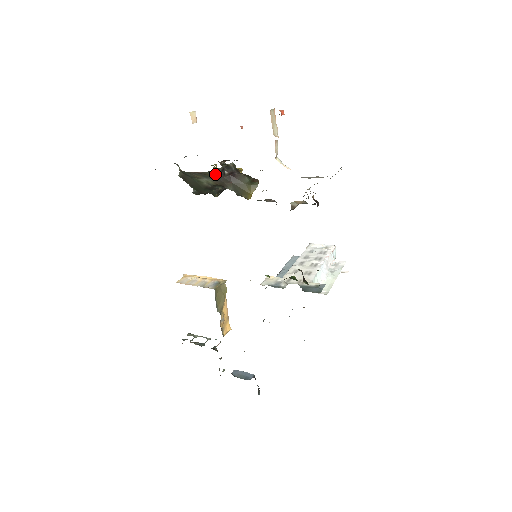
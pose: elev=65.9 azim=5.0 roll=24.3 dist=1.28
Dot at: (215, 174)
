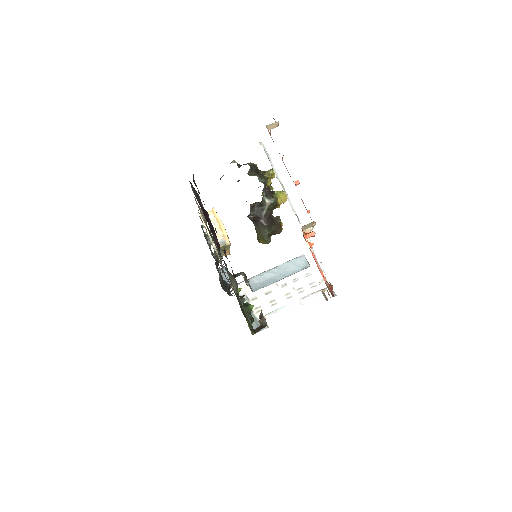
Dot at: occluded
